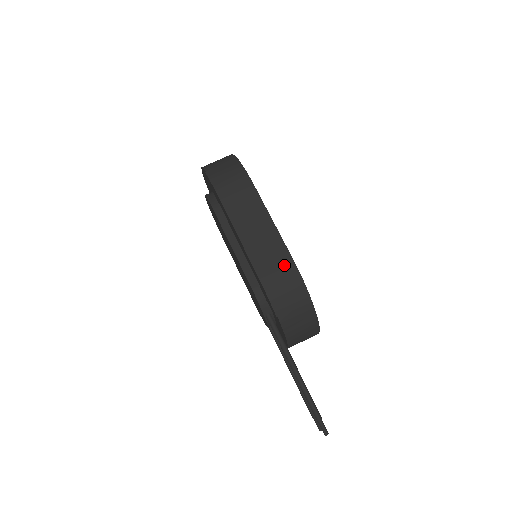
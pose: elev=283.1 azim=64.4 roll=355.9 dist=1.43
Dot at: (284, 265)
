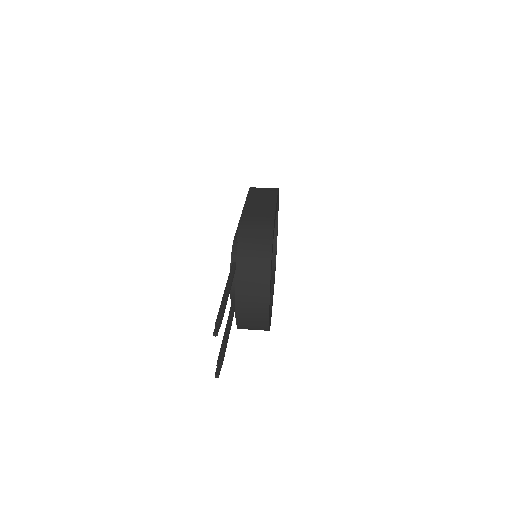
Dot at: (265, 216)
